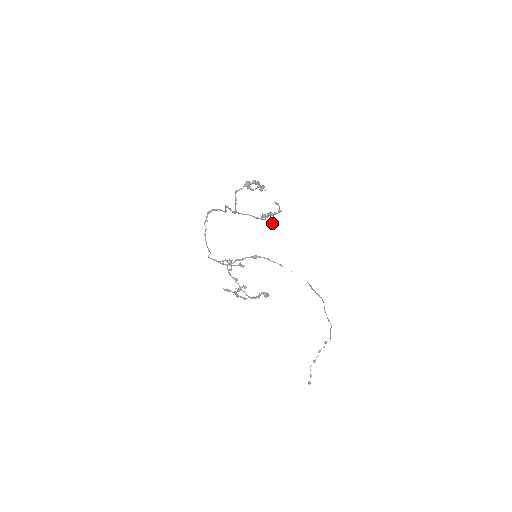
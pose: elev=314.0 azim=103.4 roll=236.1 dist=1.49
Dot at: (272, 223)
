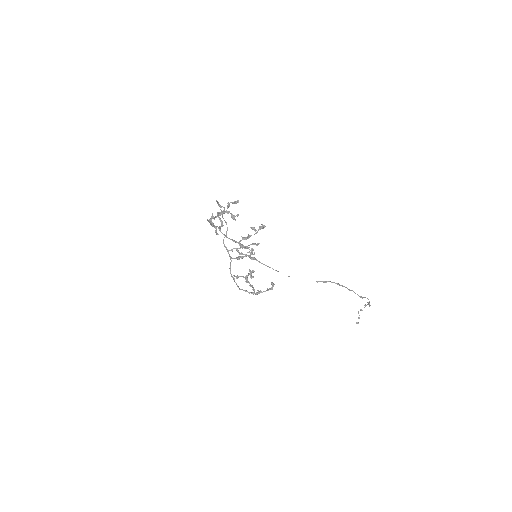
Dot at: (254, 244)
